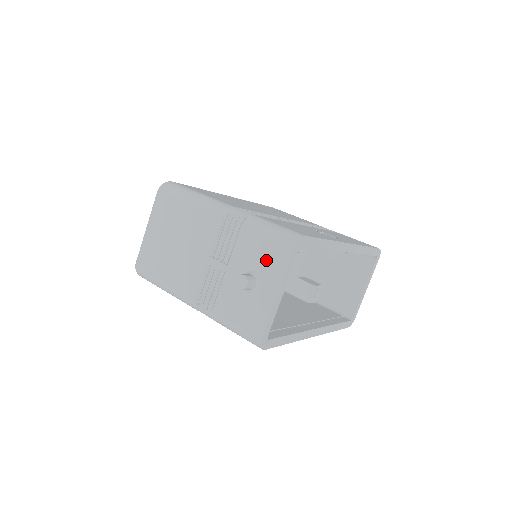
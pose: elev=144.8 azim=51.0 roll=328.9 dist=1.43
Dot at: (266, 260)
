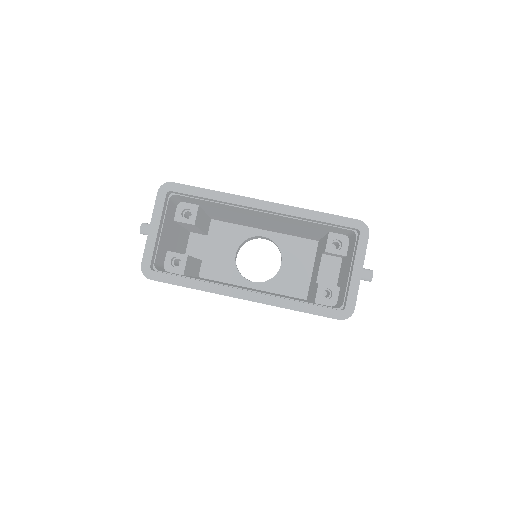
Dot at: occluded
